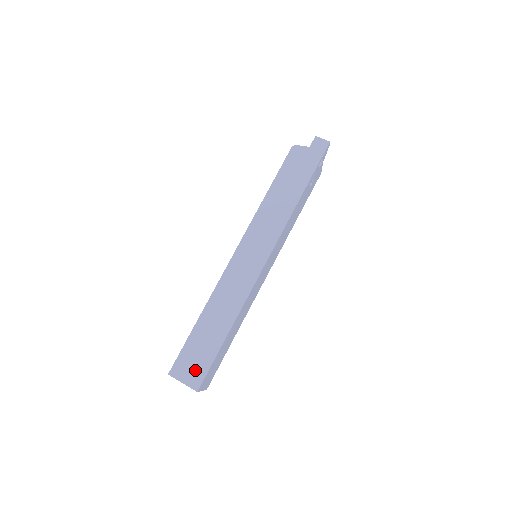
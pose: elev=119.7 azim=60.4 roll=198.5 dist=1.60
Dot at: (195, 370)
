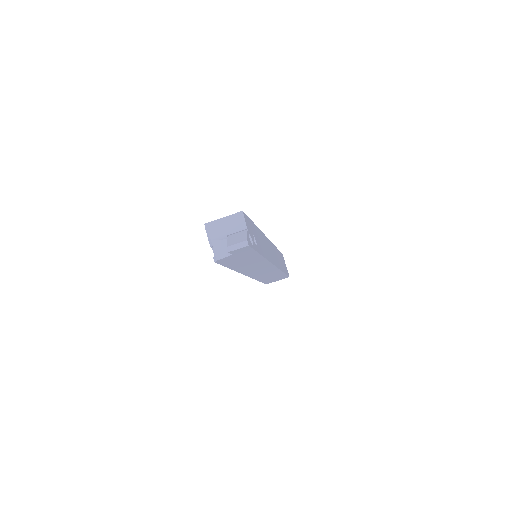
Dot at: occluded
